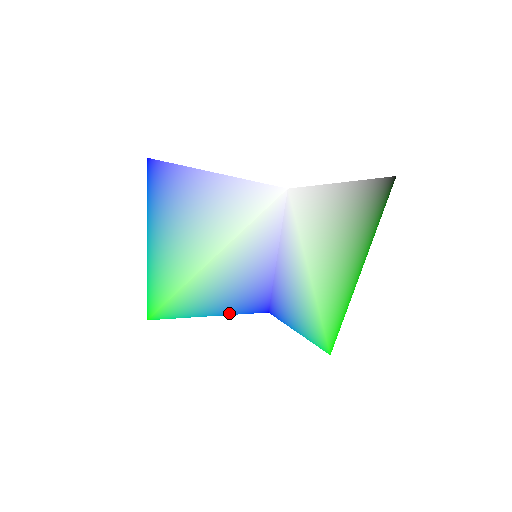
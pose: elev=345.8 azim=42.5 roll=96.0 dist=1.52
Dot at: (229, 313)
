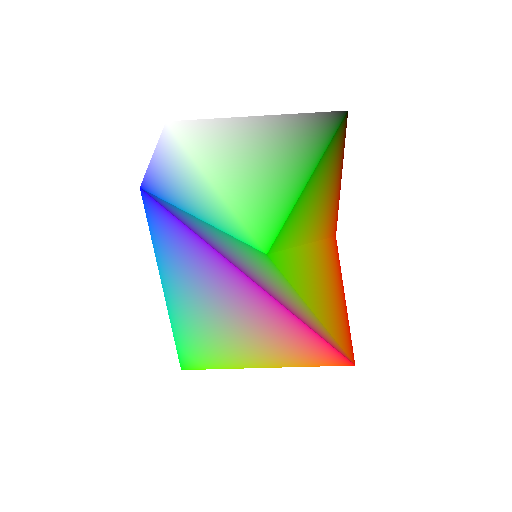
Dot at: (152, 240)
